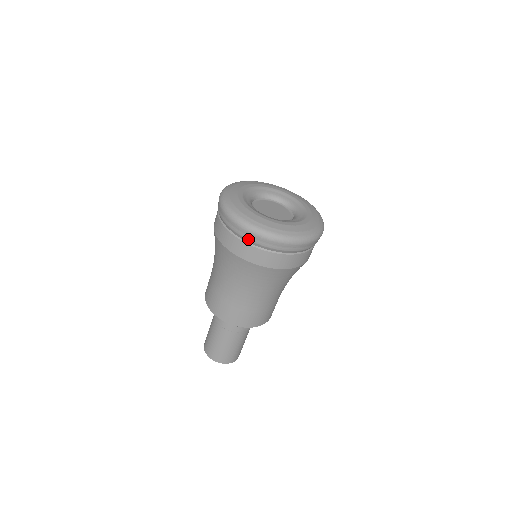
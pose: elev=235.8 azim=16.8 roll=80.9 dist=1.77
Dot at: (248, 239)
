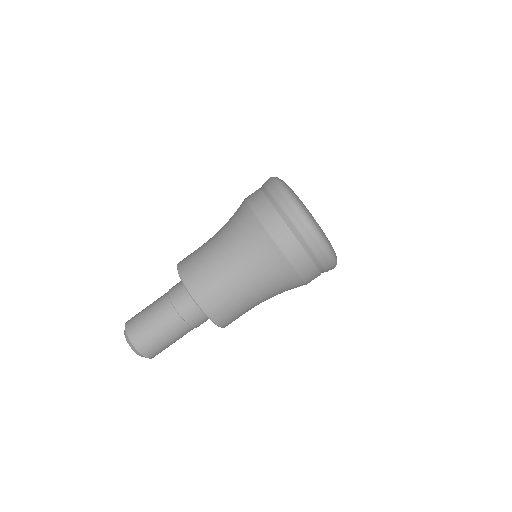
Dot at: (318, 257)
